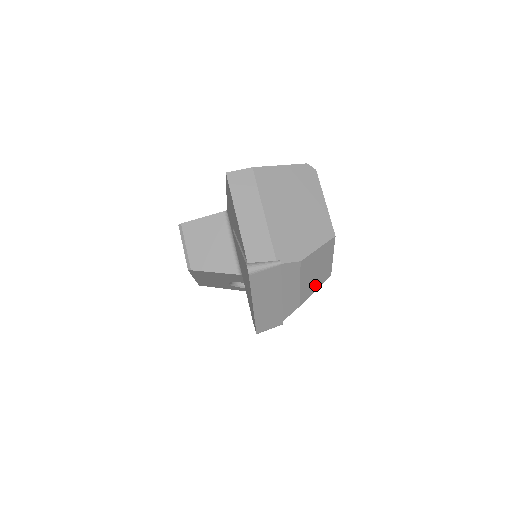
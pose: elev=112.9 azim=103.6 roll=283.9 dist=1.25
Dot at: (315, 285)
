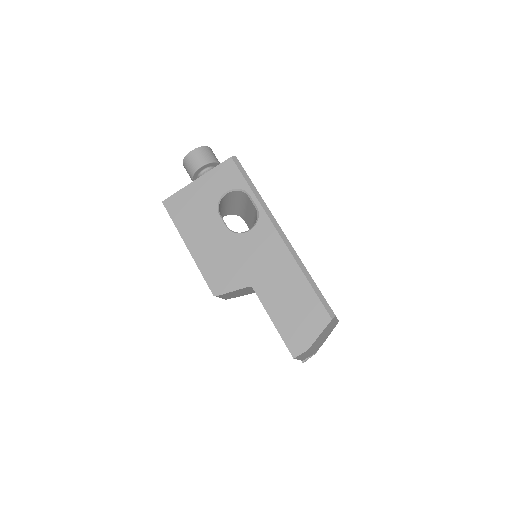
Dot at: occluded
